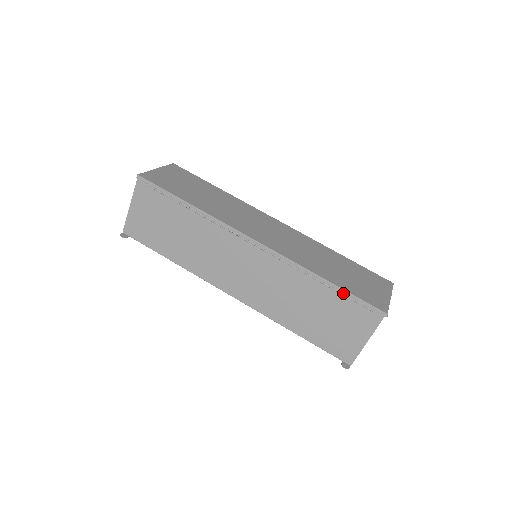
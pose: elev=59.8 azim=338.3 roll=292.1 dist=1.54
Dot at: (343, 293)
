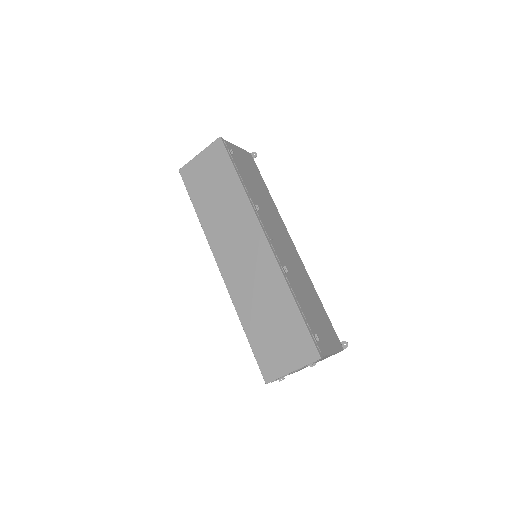
Dot at: (251, 345)
